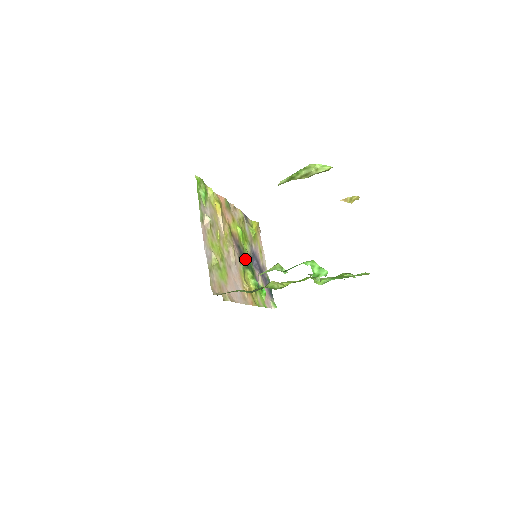
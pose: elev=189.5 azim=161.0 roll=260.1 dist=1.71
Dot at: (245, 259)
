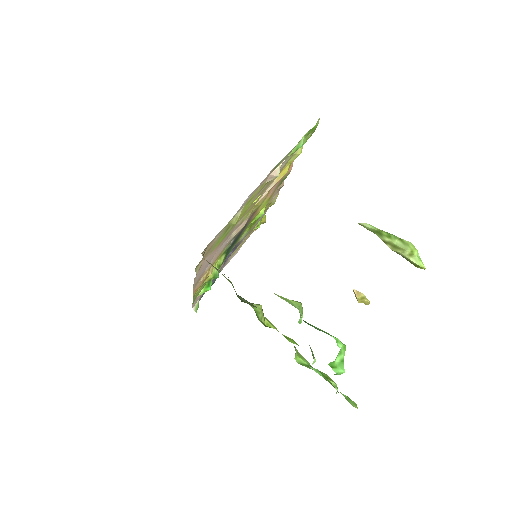
Dot at: (234, 243)
